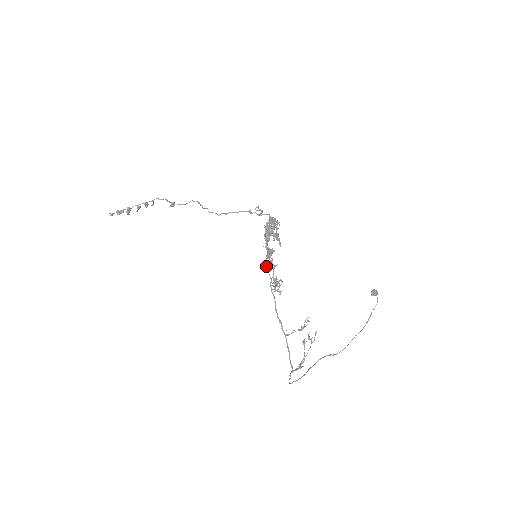
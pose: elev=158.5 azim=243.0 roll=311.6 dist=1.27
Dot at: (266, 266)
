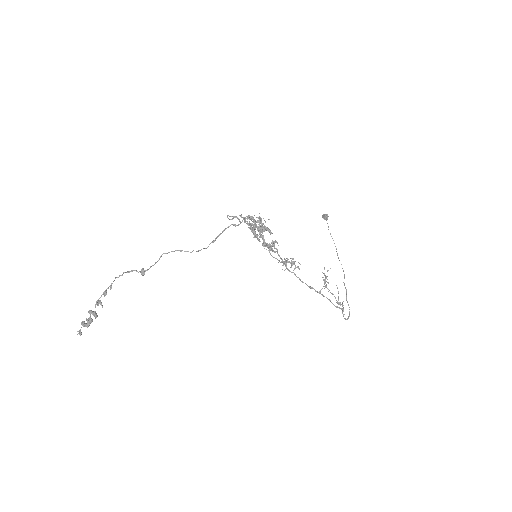
Dot at: (273, 257)
